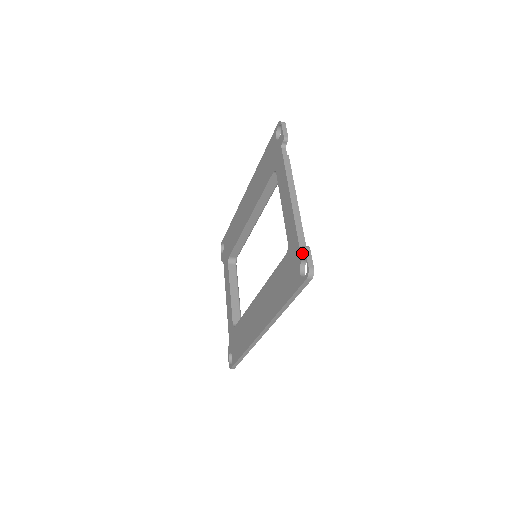
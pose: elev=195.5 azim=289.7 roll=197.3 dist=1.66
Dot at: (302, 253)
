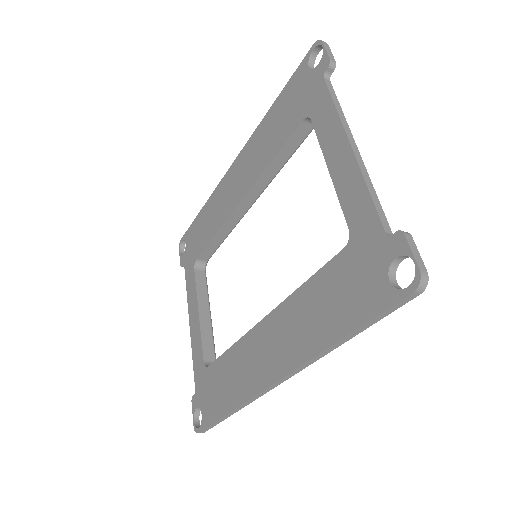
Dot at: (396, 244)
